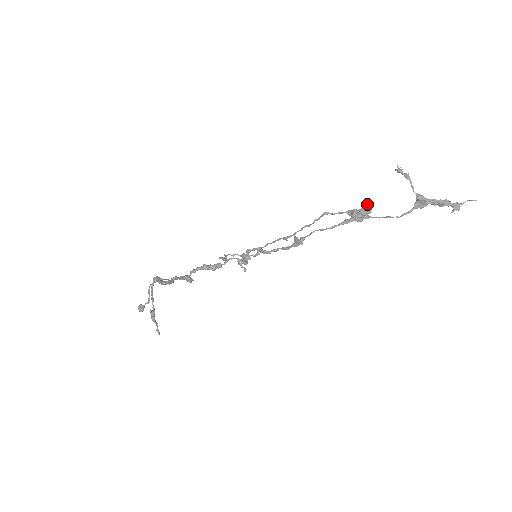
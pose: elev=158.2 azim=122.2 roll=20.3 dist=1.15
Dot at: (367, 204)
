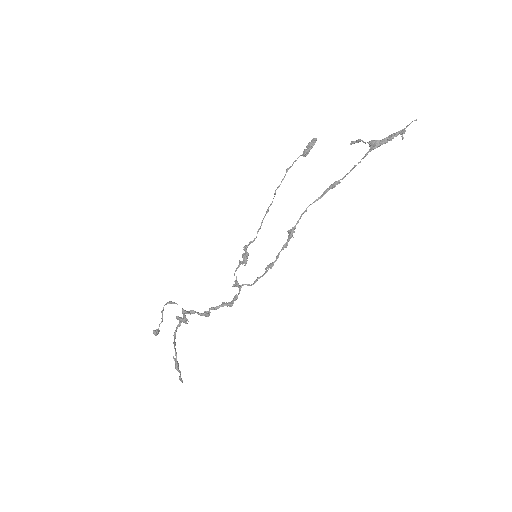
Dot at: (312, 139)
